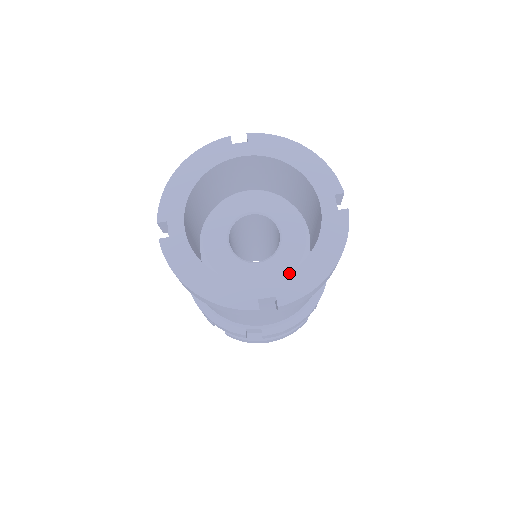
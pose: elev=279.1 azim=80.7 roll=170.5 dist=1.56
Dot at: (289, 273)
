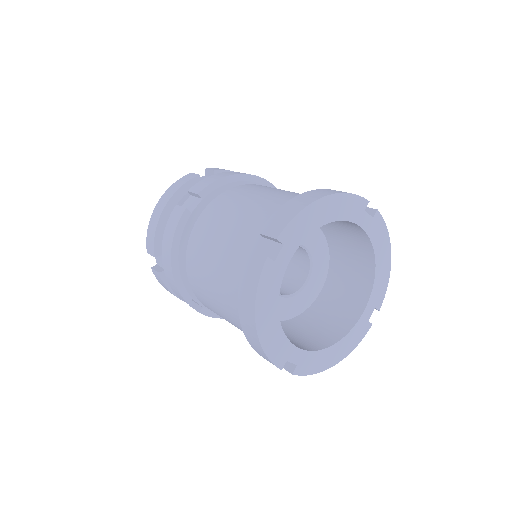
Dot at: (373, 289)
